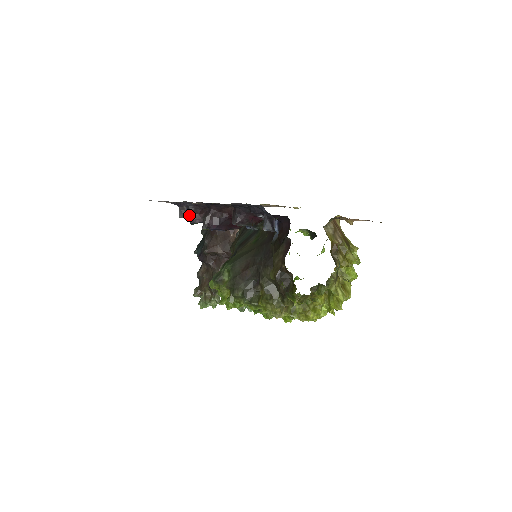
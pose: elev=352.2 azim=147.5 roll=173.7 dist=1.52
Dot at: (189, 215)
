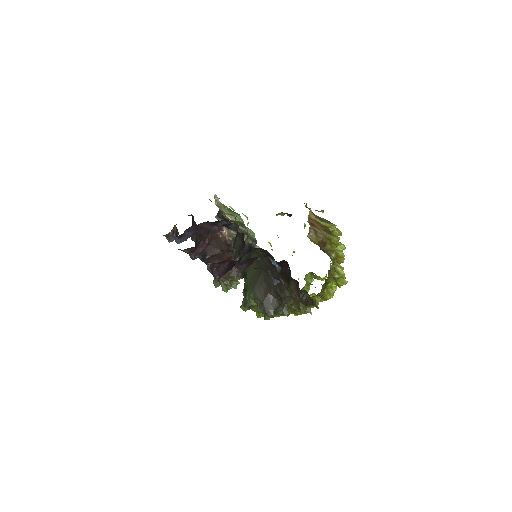
Dot at: (179, 242)
